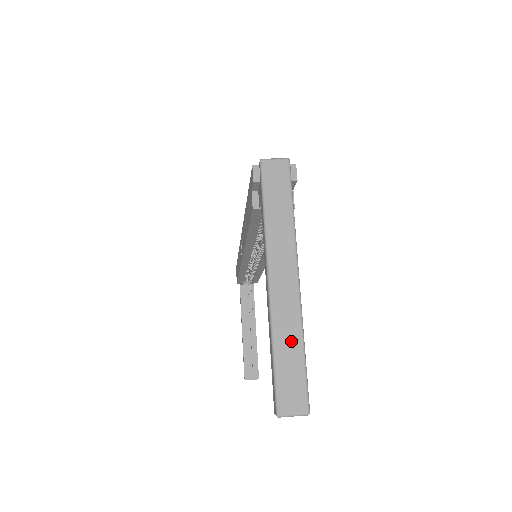
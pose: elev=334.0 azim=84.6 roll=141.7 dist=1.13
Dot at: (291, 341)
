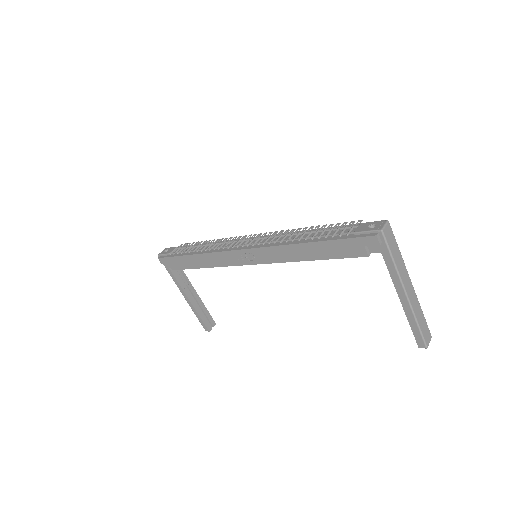
Dot at: (420, 313)
